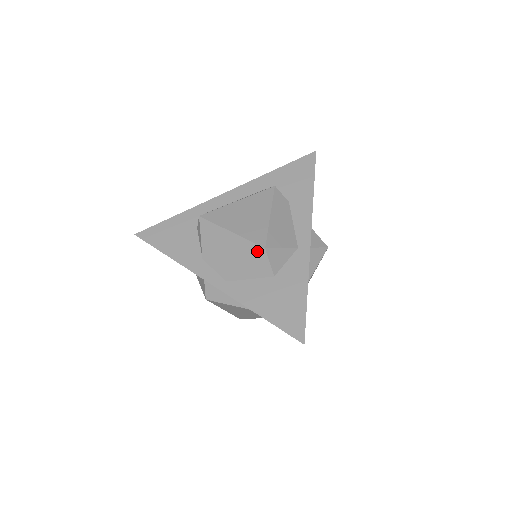
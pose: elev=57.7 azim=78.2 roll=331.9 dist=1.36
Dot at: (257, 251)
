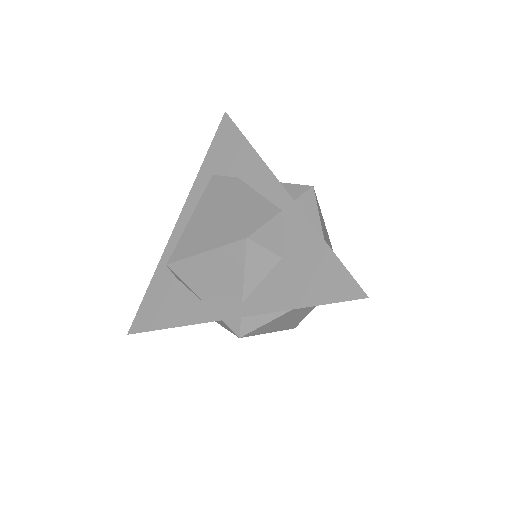
Dot at: (242, 248)
